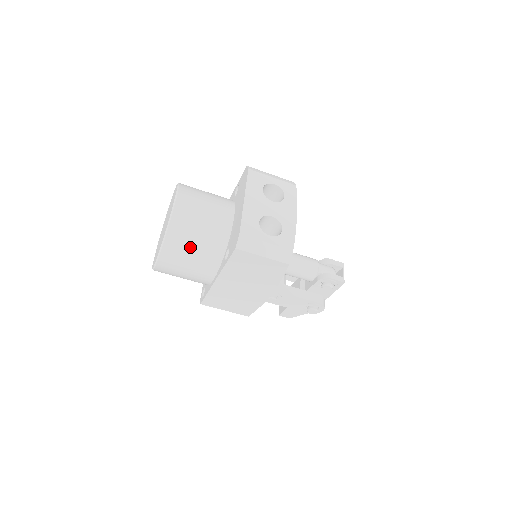
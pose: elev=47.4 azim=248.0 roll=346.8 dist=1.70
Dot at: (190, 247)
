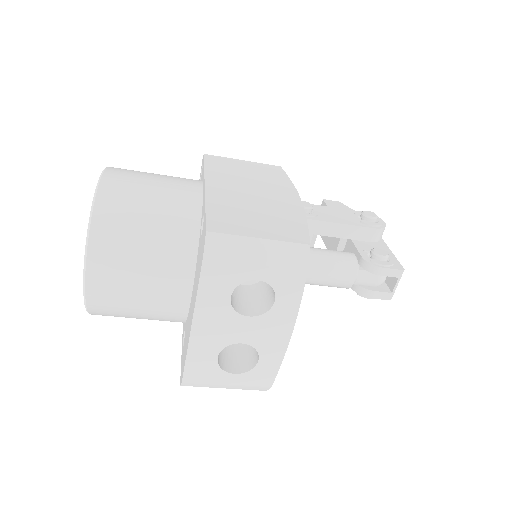
Dot at: occluded
